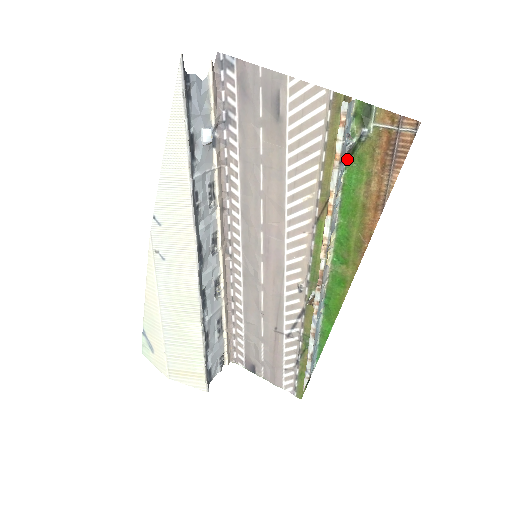
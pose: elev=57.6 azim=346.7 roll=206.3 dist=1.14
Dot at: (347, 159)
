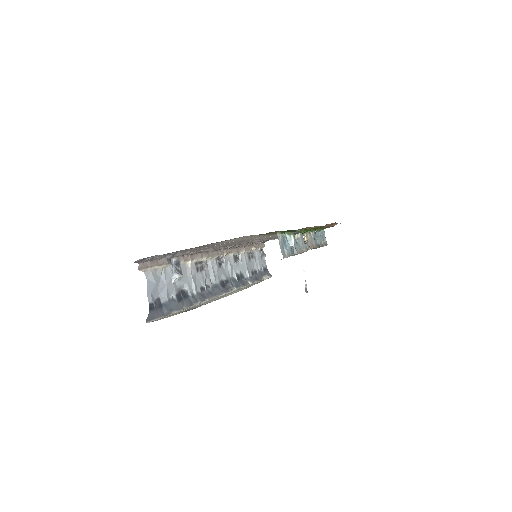
Dot at: occluded
